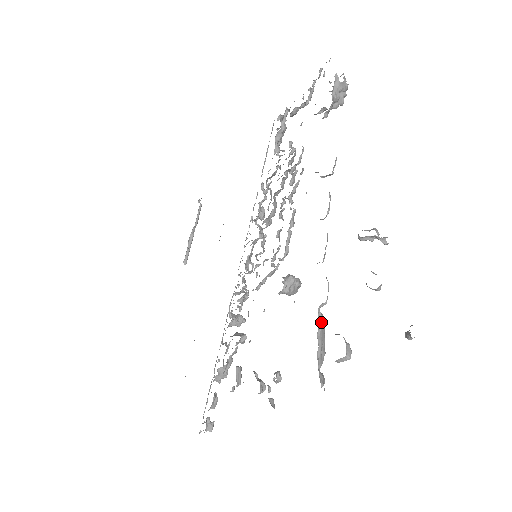
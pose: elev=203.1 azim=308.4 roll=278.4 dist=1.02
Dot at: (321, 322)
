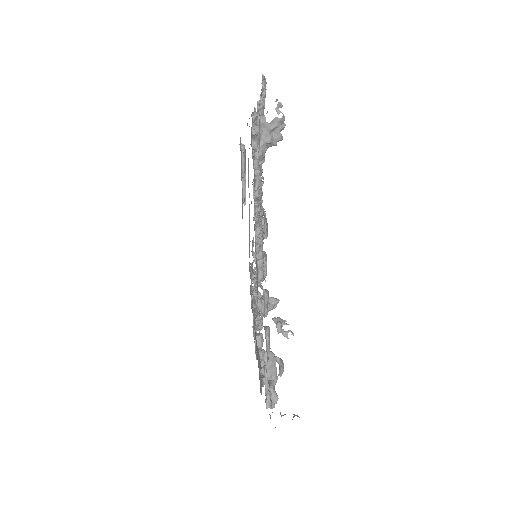
Dot at: (268, 362)
